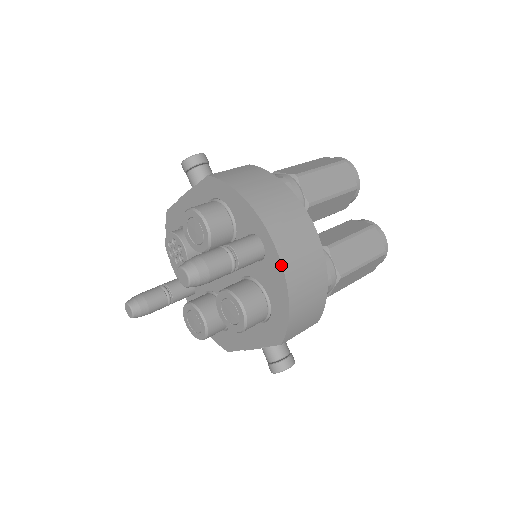
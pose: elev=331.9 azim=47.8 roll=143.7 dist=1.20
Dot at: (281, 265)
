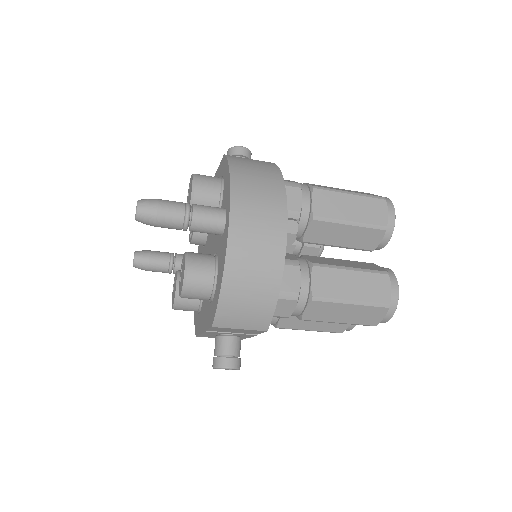
Dot at: (227, 238)
